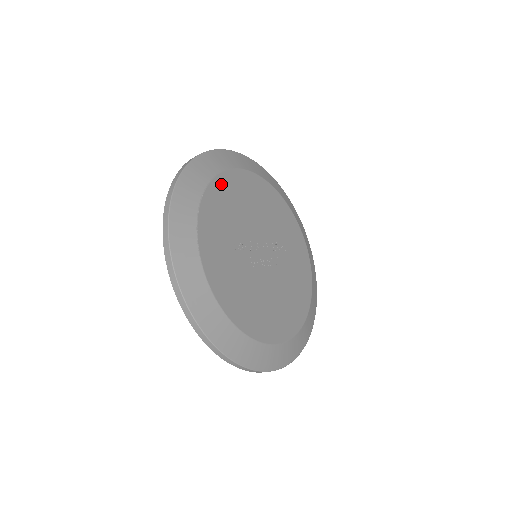
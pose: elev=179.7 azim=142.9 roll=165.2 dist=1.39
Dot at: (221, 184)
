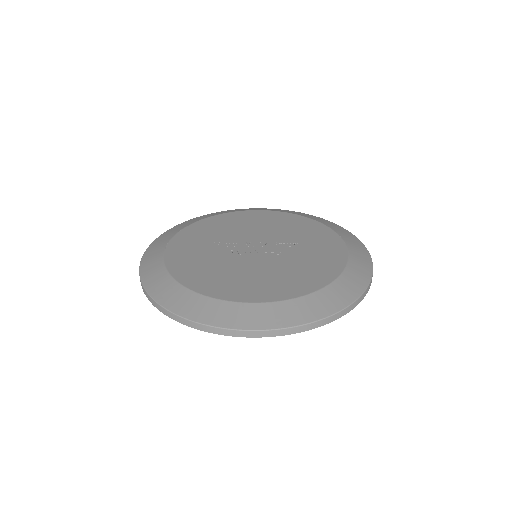
Dot at: (219, 218)
